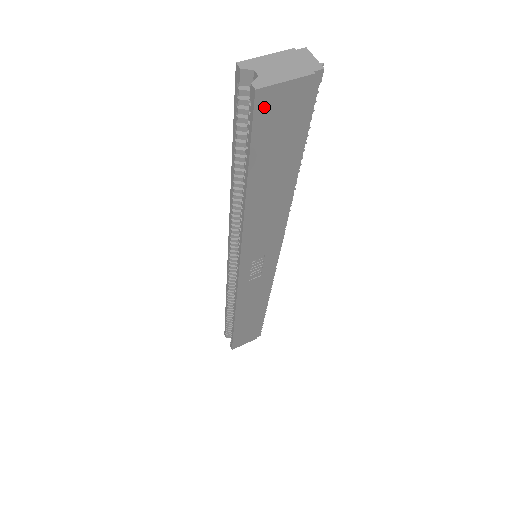
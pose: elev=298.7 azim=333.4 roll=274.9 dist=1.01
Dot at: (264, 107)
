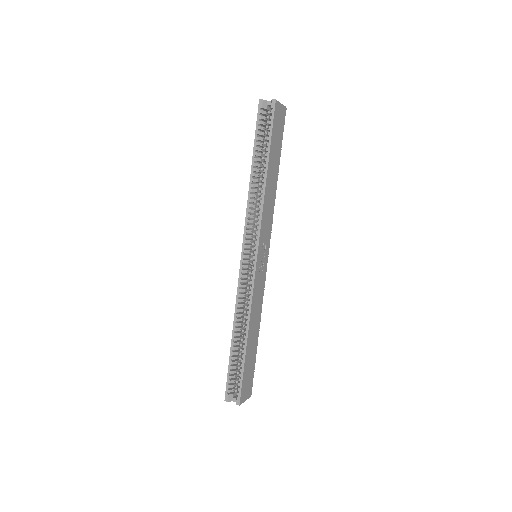
Dot at: (276, 112)
